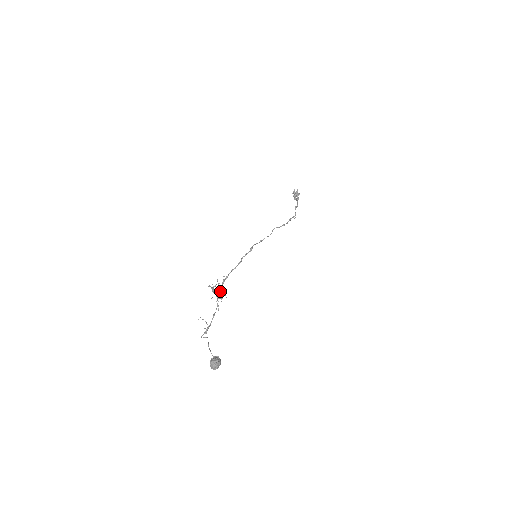
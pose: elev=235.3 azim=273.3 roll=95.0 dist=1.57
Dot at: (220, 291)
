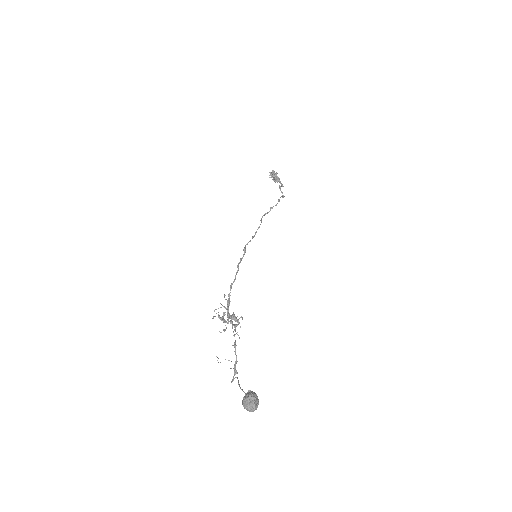
Dot at: (229, 315)
